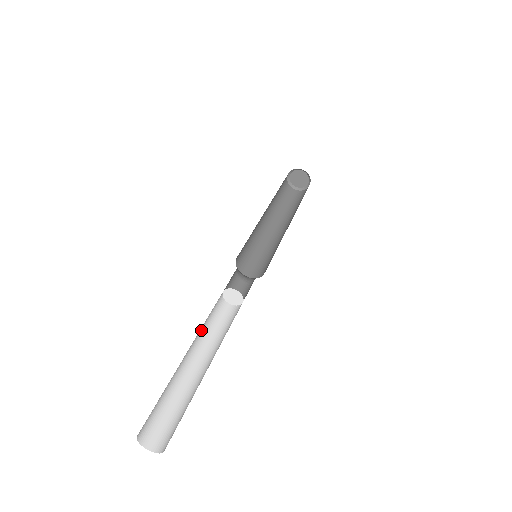
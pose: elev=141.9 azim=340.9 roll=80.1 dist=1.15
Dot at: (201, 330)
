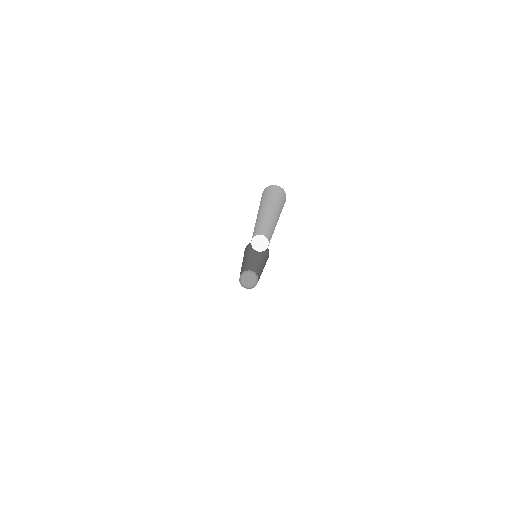
Dot at: occluded
